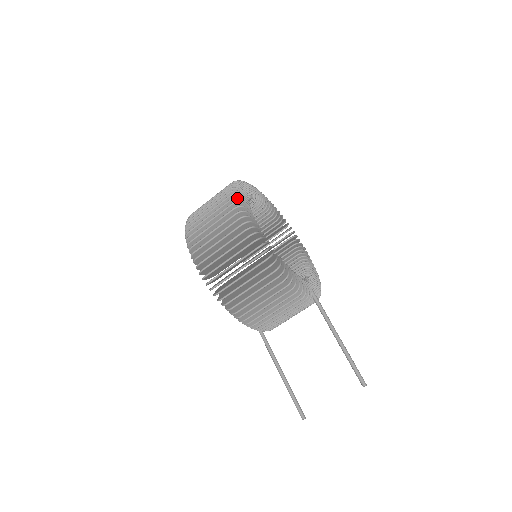
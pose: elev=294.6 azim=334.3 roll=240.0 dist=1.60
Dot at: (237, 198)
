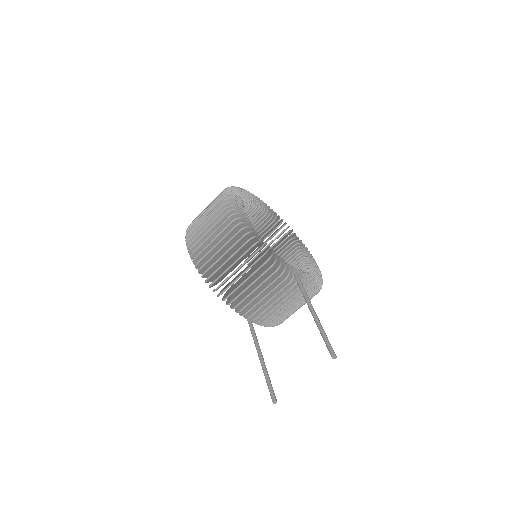
Dot at: (228, 190)
